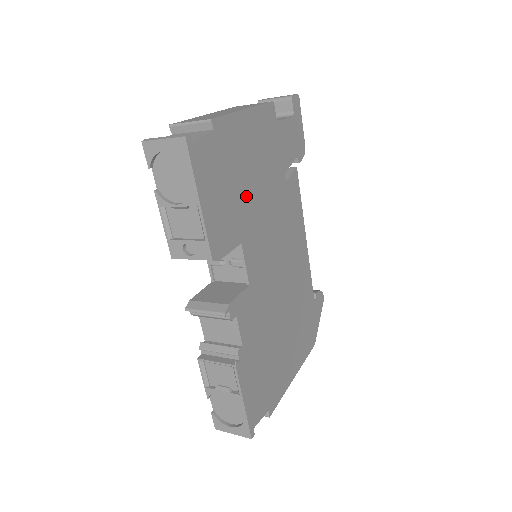
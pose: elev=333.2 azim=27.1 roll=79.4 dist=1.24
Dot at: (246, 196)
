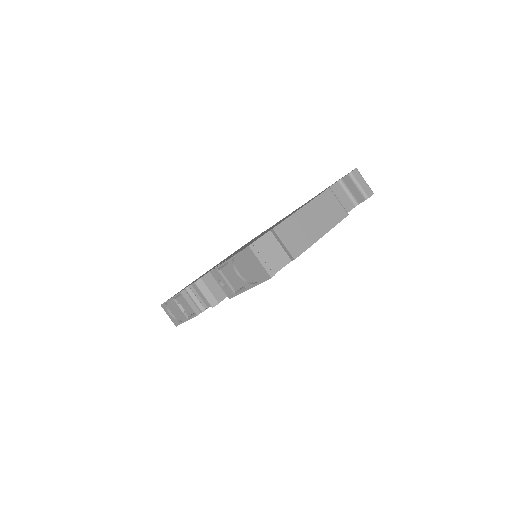
Dot at: occluded
